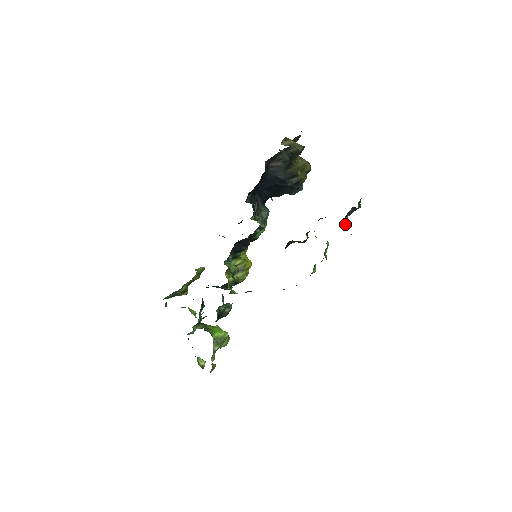
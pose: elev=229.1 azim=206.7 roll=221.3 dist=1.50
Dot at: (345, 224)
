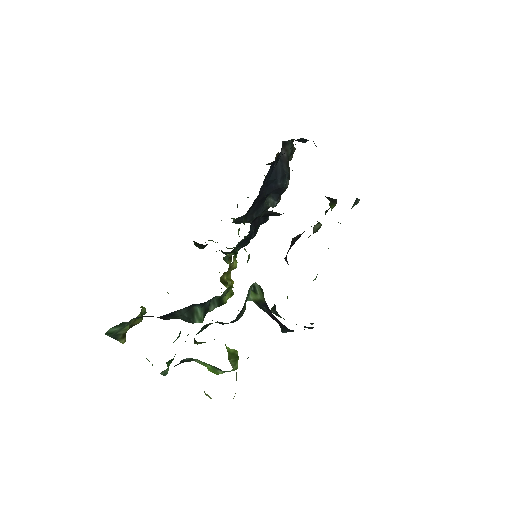
Dot at: occluded
